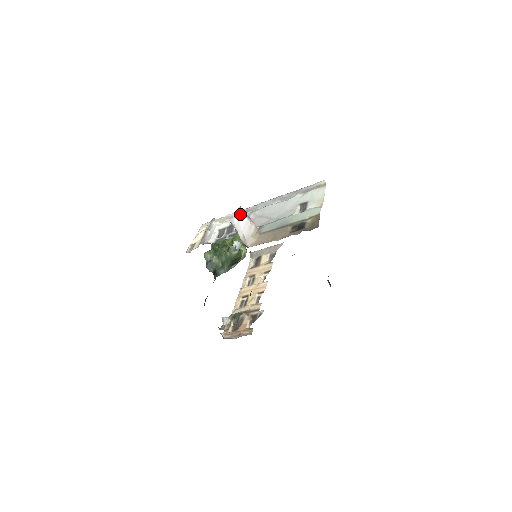
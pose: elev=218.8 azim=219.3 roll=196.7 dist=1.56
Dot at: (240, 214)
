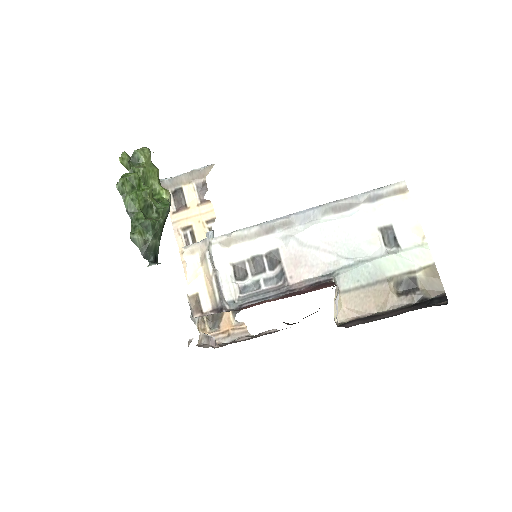
Dot at: (338, 295)
